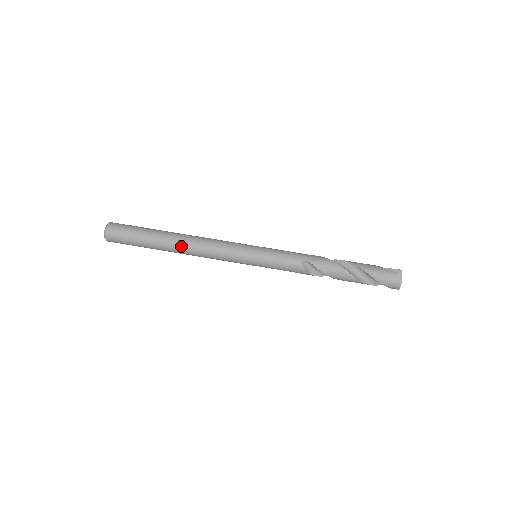
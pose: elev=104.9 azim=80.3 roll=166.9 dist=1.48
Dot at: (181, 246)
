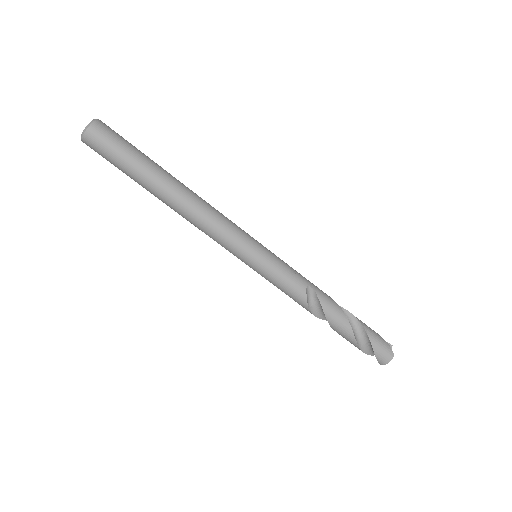
Dot at: (180, 195)
